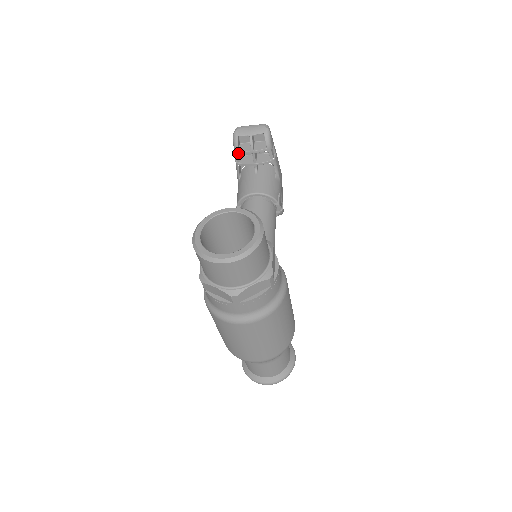
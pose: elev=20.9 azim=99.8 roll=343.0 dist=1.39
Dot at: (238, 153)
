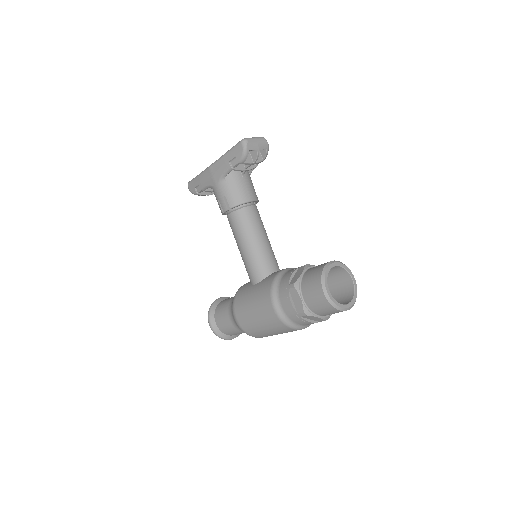
Dot at: occluded
